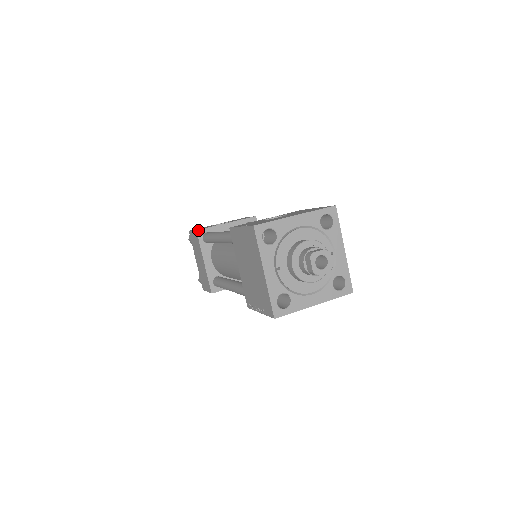
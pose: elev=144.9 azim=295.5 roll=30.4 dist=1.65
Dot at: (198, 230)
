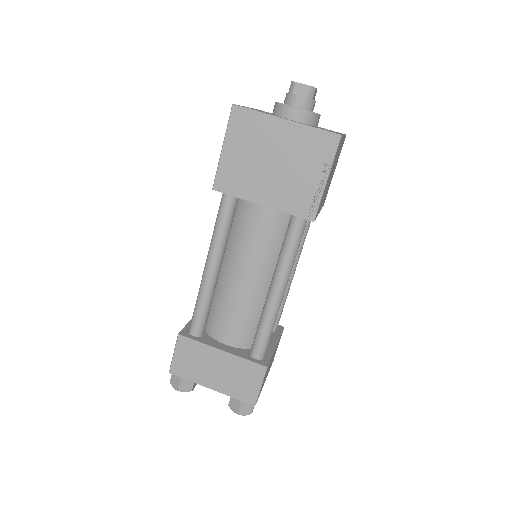
Dot at: (179, 333)
